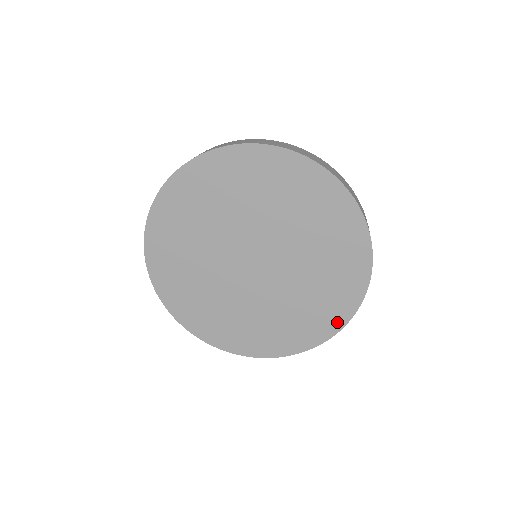
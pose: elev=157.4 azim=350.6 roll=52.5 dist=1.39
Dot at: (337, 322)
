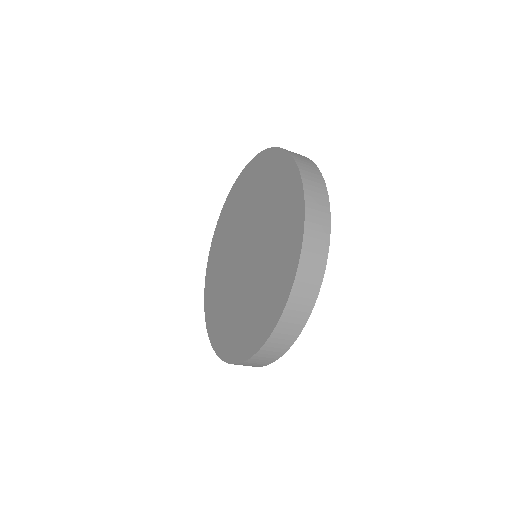
Dot at: (284, 293)
